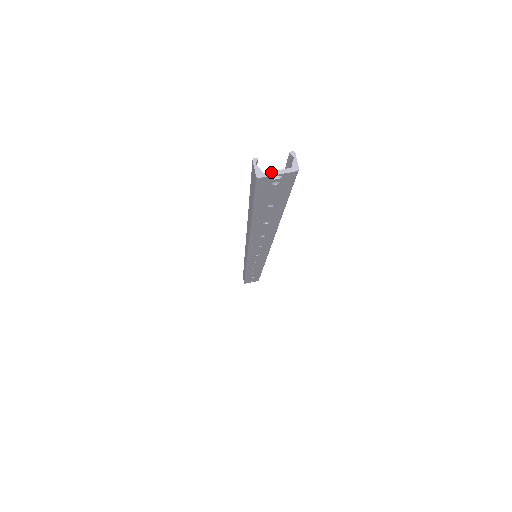
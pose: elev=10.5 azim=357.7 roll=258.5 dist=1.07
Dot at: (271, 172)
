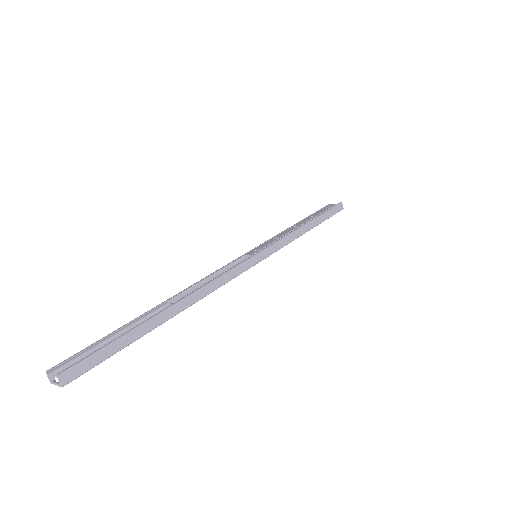
Dot at: (54, 383)
